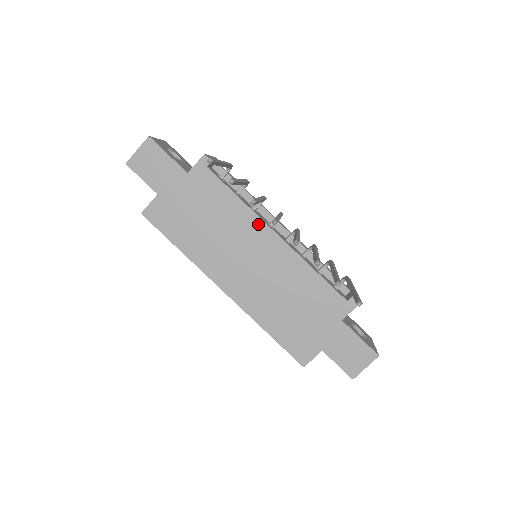
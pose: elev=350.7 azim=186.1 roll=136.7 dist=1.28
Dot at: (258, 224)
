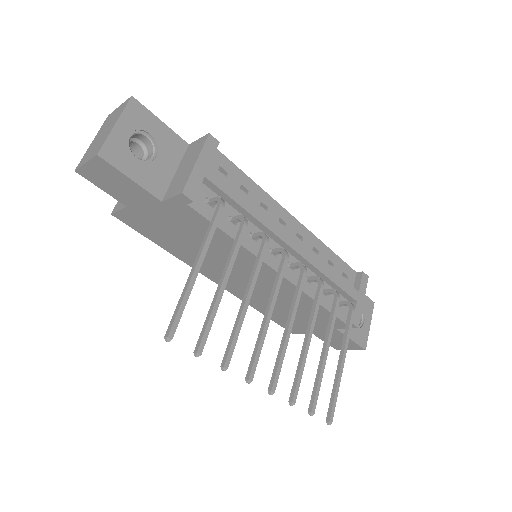
Dot at: occluded
